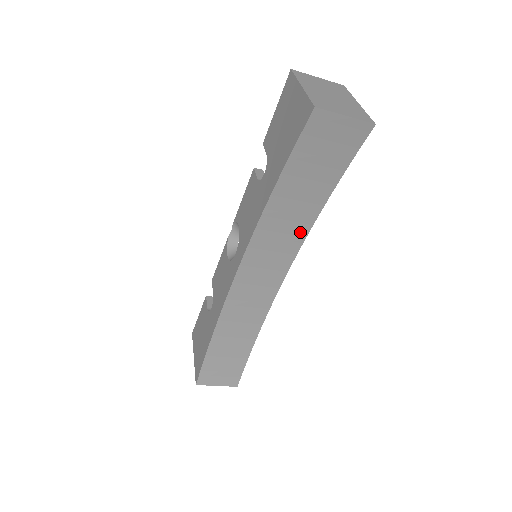
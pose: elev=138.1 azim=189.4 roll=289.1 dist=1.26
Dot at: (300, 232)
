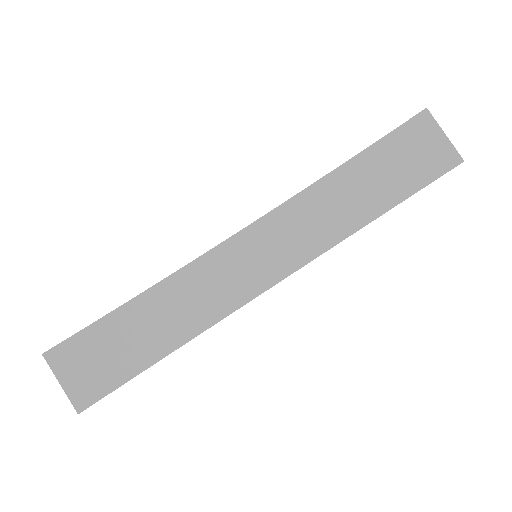
Dot at: (329, 237)
